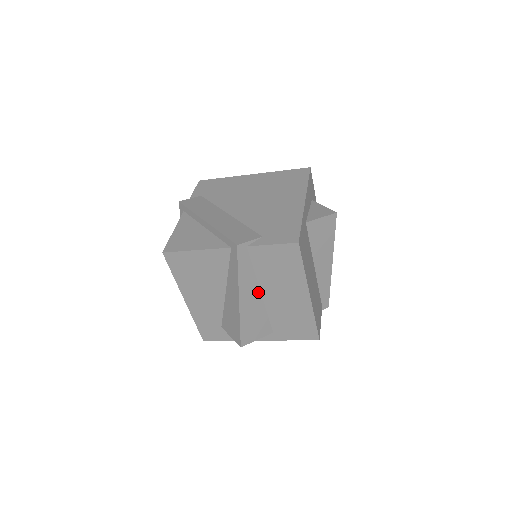
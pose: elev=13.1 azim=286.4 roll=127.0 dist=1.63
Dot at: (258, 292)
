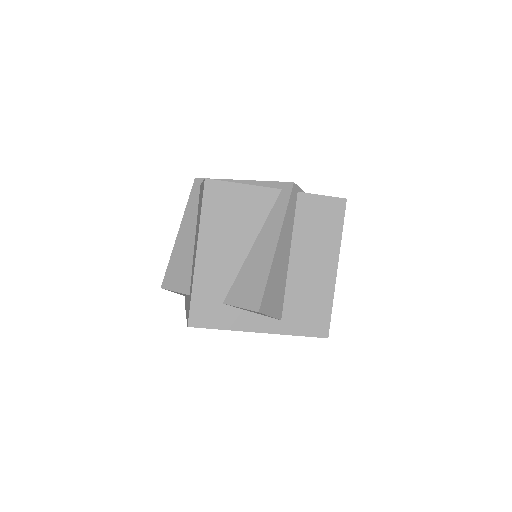
Dot at: (288, 253)
